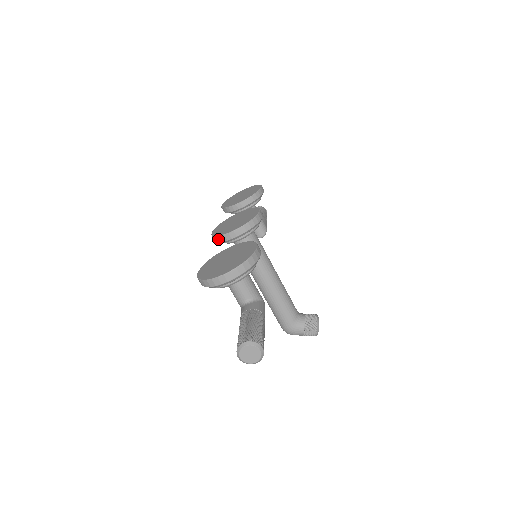
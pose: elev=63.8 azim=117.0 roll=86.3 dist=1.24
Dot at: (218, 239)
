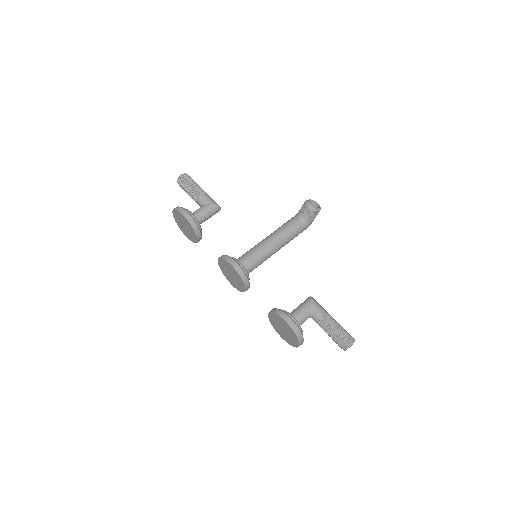
Dot at: occluded
